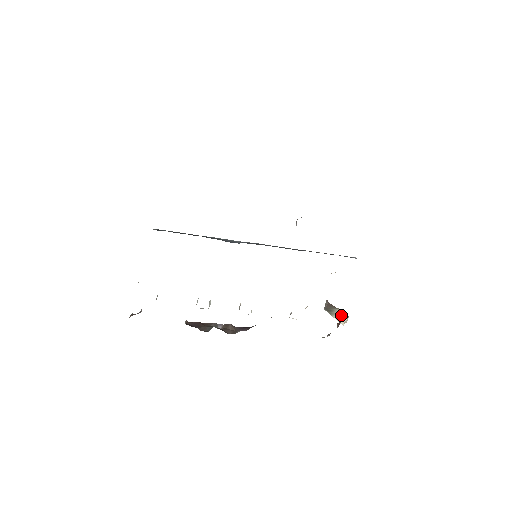
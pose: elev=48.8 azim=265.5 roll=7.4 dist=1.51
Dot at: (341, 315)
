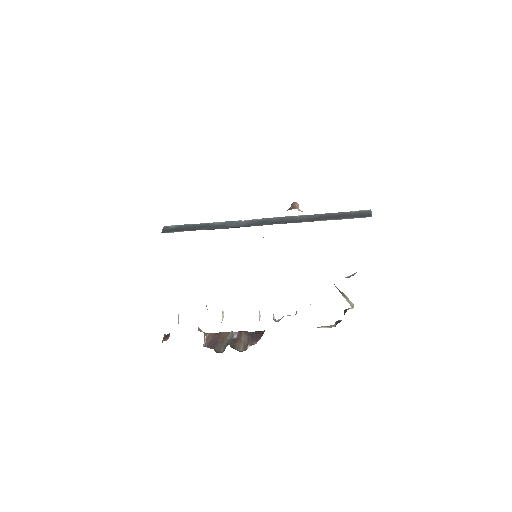
Dot at: (348, 300)
